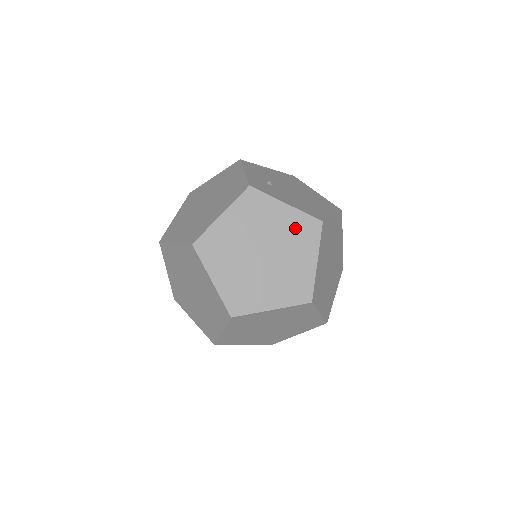
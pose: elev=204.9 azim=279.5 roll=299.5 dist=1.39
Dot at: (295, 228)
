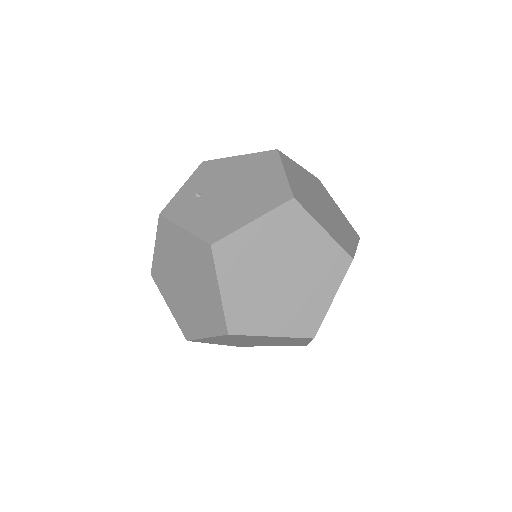
Dot at: (195, 254)
